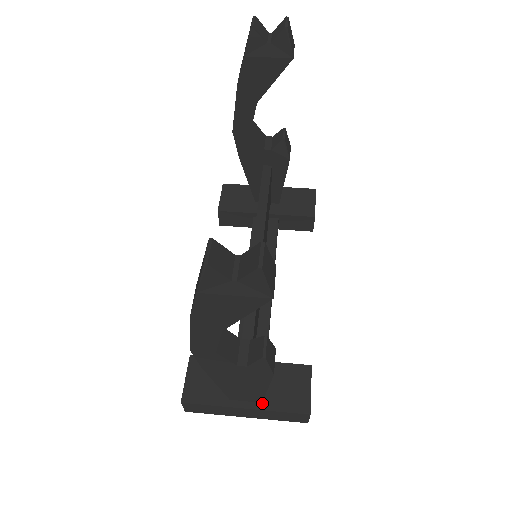
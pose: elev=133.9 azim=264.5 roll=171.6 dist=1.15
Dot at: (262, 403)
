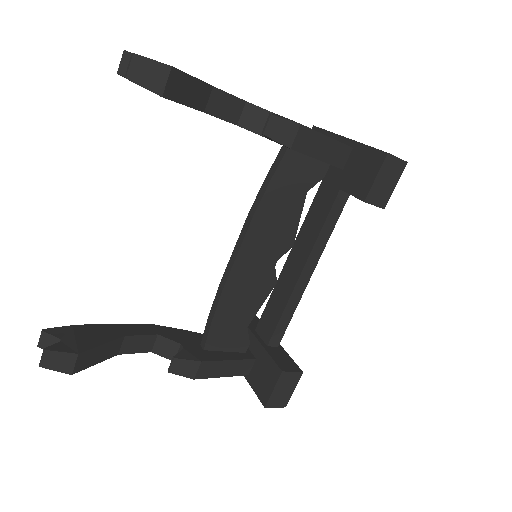
Dot at: (248, 376)
